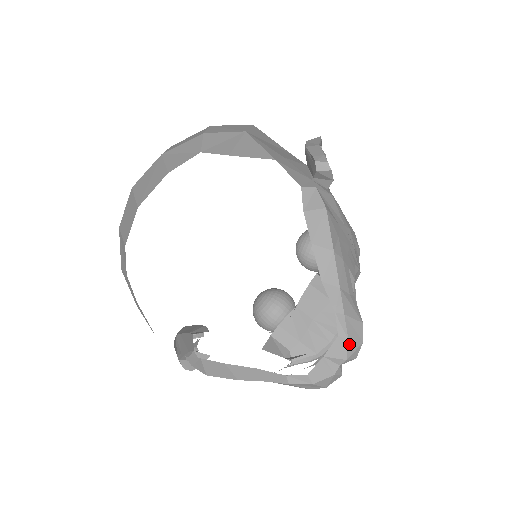
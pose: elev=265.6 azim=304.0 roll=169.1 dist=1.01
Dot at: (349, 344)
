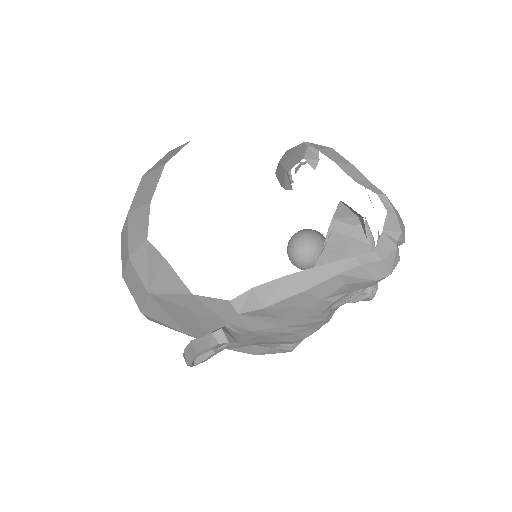
Dot at: (398, 219)
